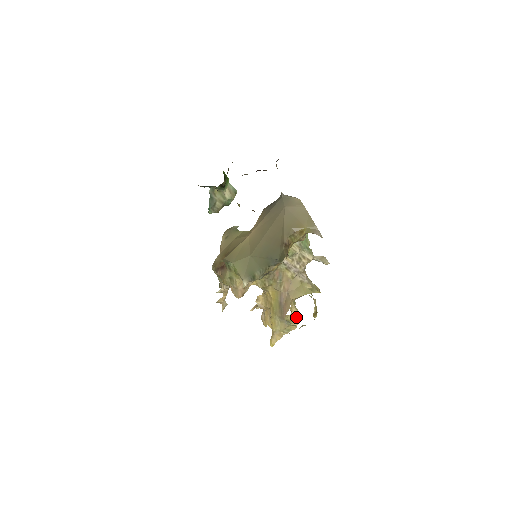
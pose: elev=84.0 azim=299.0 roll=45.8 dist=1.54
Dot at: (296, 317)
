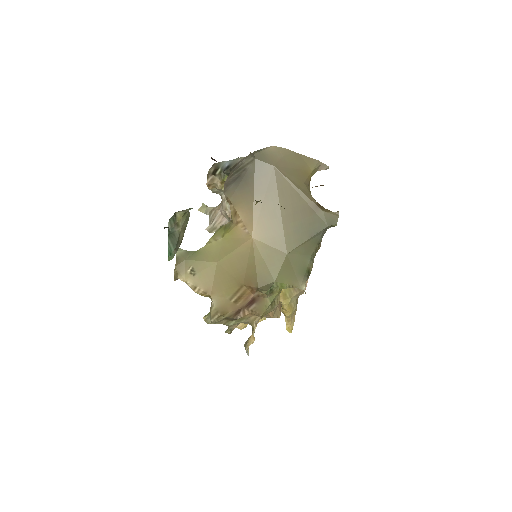
Dot at: occluded
